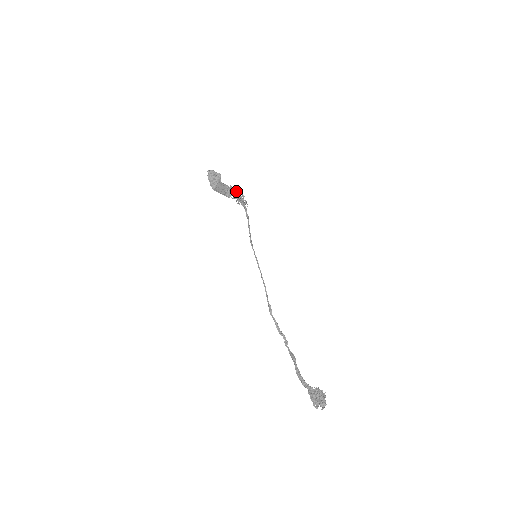
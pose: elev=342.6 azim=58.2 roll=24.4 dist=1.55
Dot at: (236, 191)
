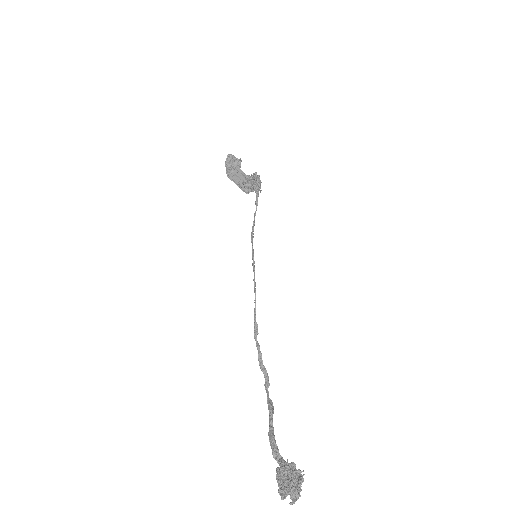
Dot at: occluded
